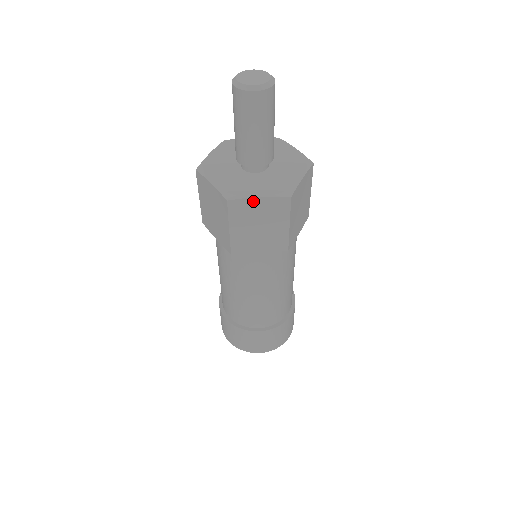
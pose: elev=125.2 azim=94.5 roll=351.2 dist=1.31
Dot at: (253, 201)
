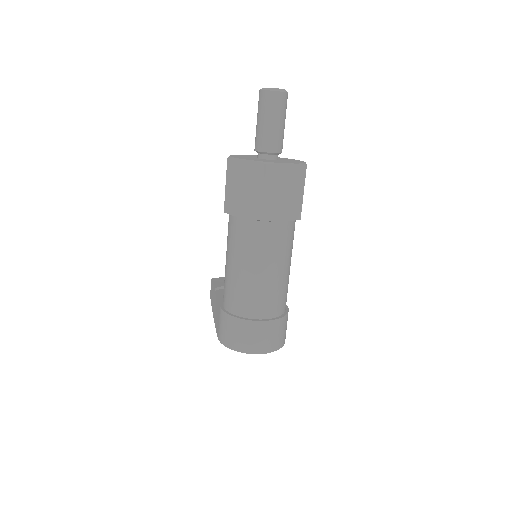
Dot at: (283, 167)
